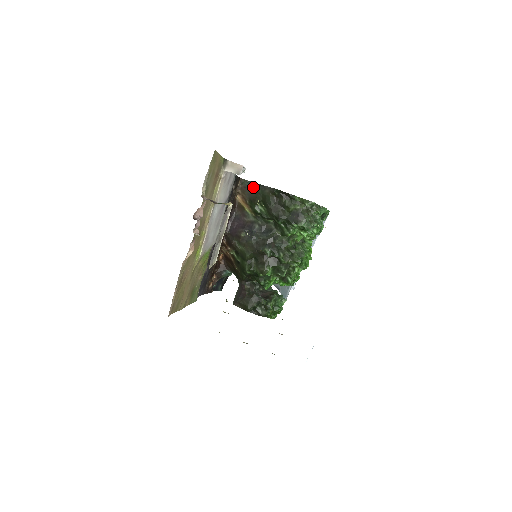
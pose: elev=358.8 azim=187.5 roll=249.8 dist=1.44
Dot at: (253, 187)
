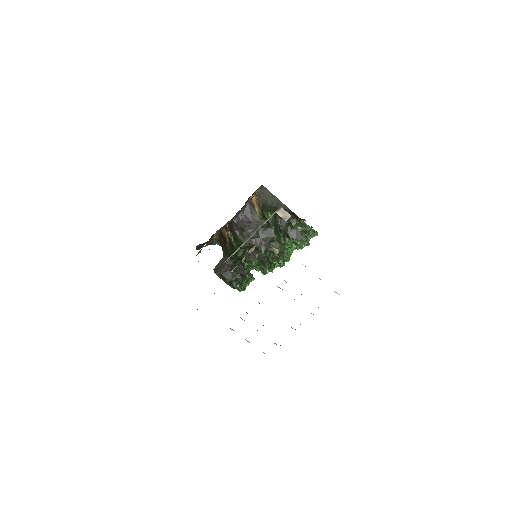
Dot at: (270, 197)
